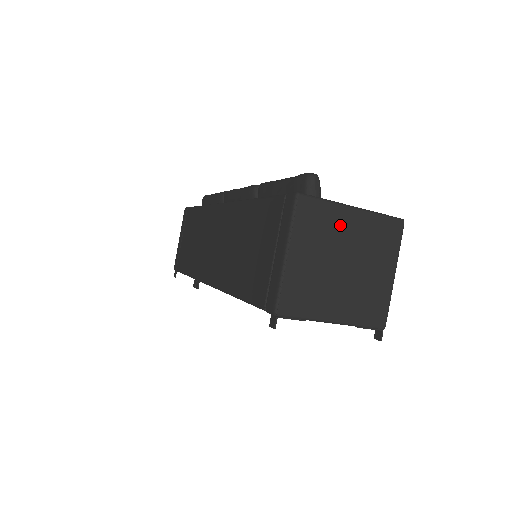
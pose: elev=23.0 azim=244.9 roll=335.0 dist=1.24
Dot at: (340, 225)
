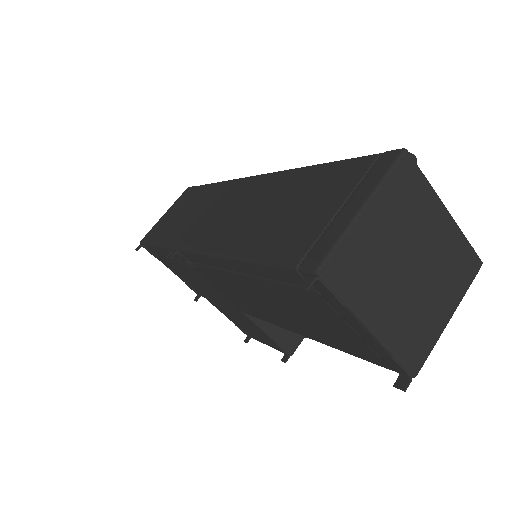
Dot at: (428, 218)
